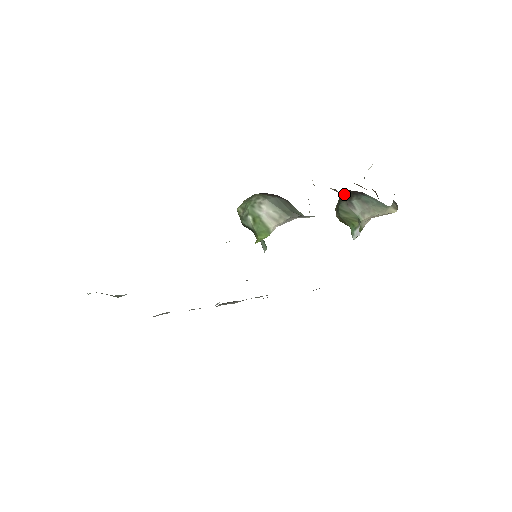
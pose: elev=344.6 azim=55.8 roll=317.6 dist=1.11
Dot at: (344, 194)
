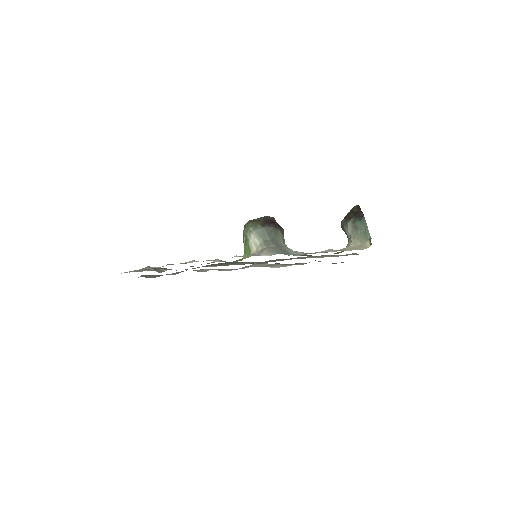
Dot at: (353, 210)
